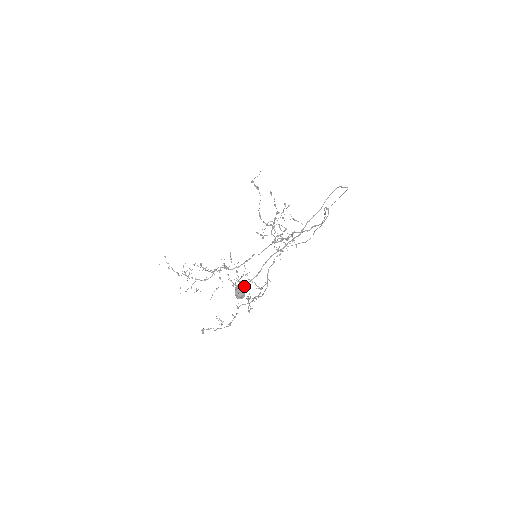
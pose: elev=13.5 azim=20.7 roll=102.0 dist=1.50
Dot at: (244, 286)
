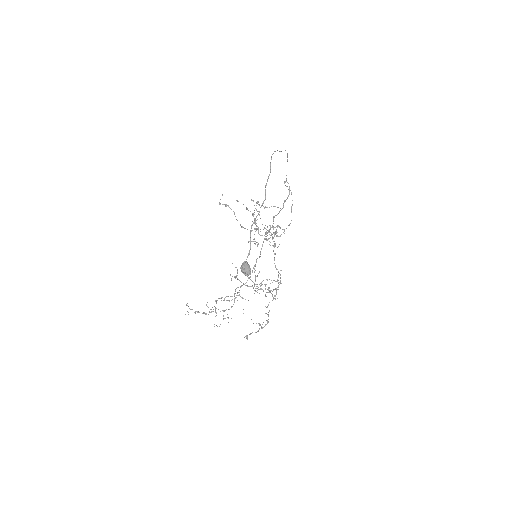
Dot at: (246, 263)
